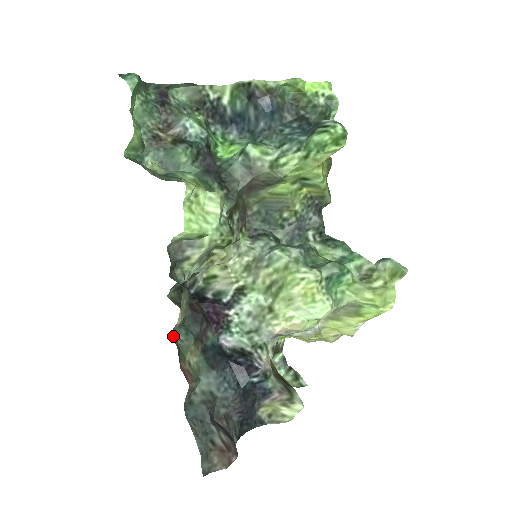
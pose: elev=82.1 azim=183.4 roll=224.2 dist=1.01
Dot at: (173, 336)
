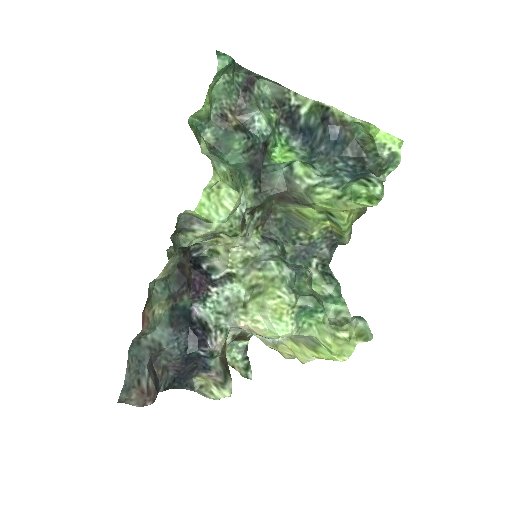
Dot at: (151, 285)
